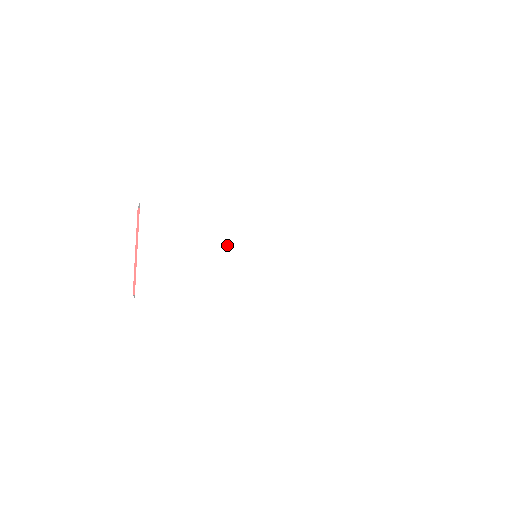
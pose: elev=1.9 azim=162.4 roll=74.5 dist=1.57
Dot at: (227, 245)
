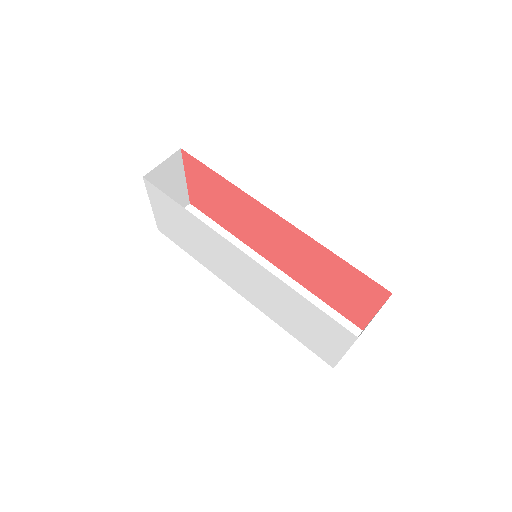
Dot at: (209, 246)
